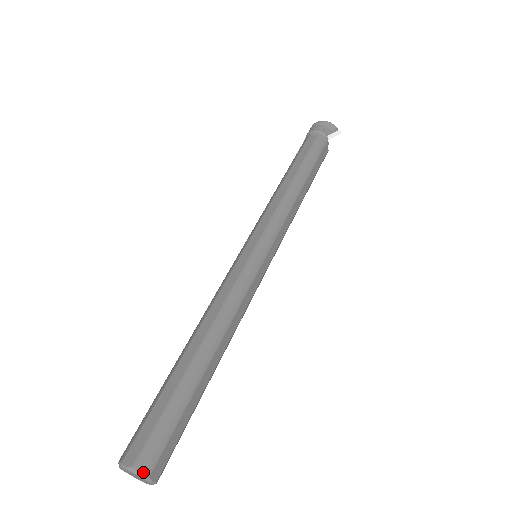
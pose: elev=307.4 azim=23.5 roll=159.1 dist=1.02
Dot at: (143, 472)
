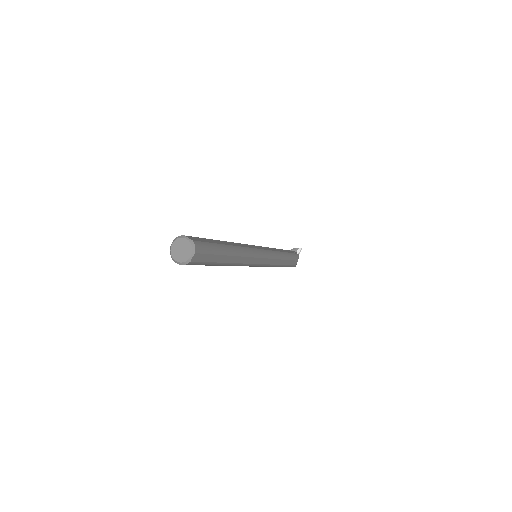
Dot at: (181, 236)
